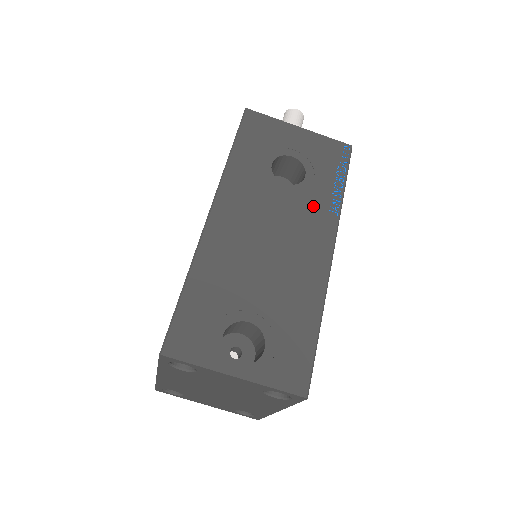
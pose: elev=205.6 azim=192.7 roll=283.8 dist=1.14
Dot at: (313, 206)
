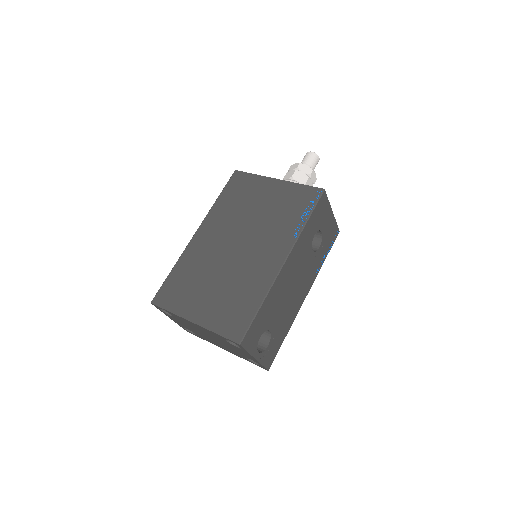
Dot at: (313, 268)
